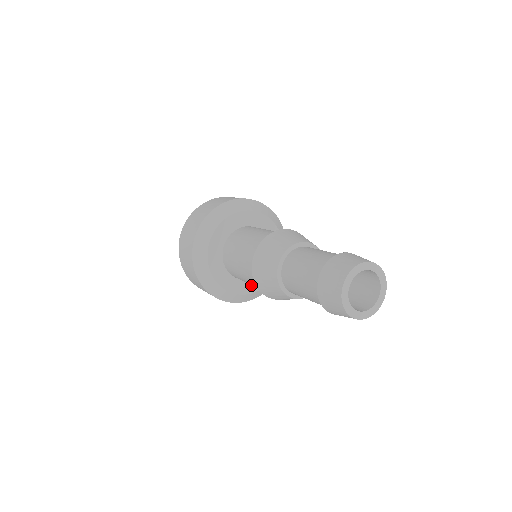
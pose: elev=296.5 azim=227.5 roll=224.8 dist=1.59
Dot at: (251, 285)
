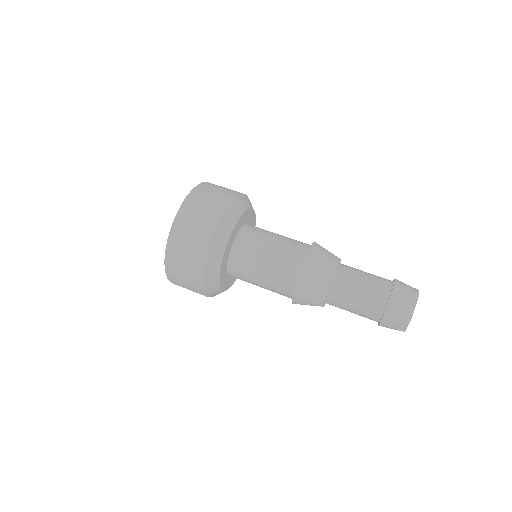
Dot at: occluded
